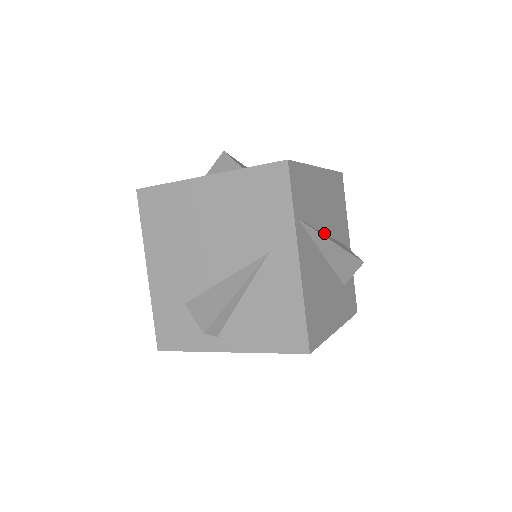
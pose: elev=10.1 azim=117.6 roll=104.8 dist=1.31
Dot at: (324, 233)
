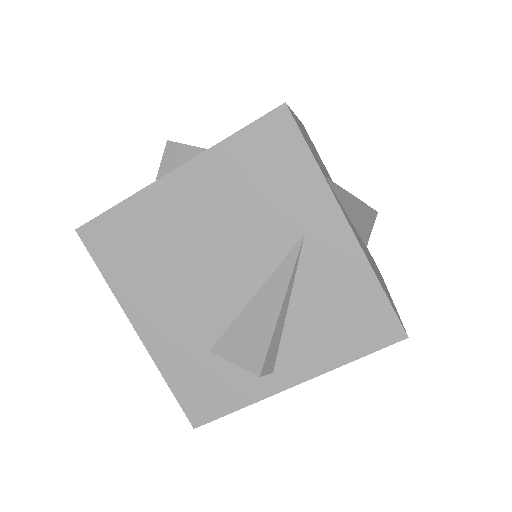
Dot at: occluded
